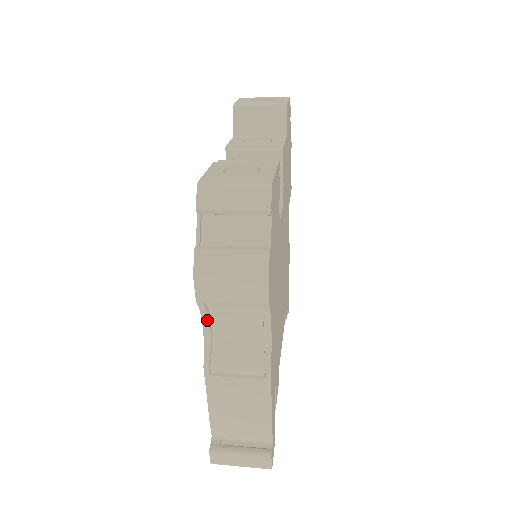
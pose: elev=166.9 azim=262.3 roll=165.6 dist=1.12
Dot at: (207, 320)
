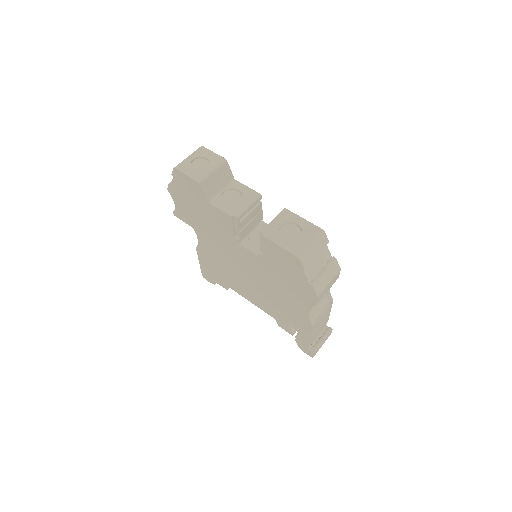
Dot at: occluded
